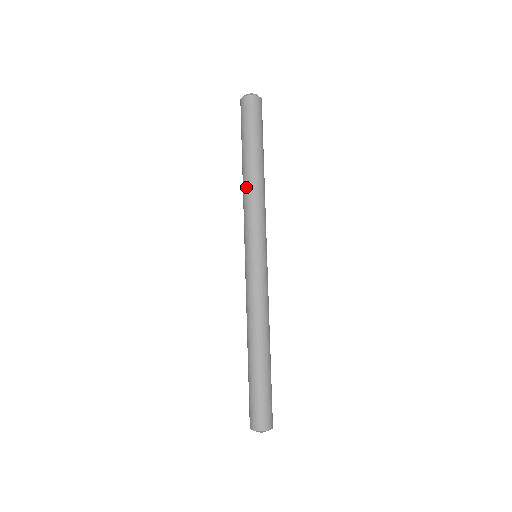
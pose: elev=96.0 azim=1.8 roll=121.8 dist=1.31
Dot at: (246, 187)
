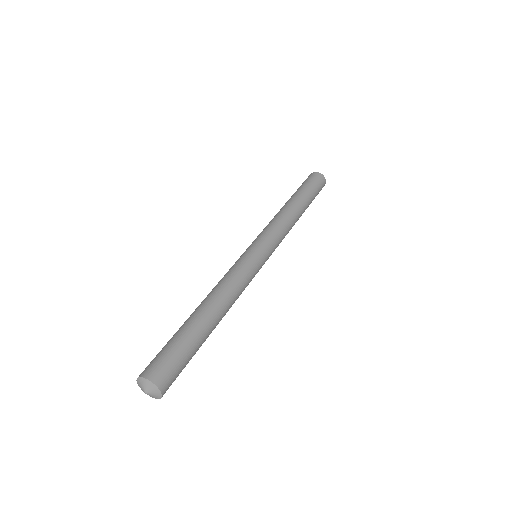
Dot at: (286, 211)
